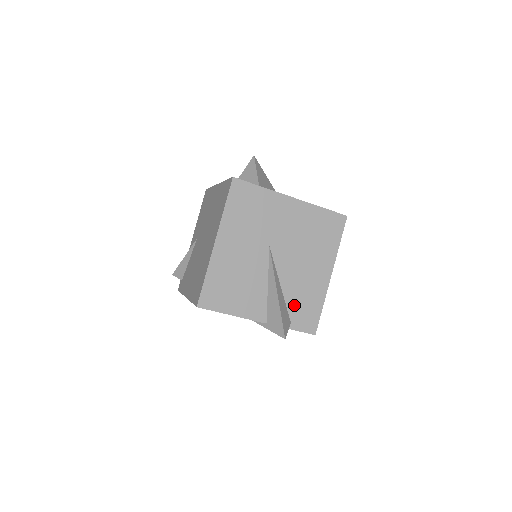
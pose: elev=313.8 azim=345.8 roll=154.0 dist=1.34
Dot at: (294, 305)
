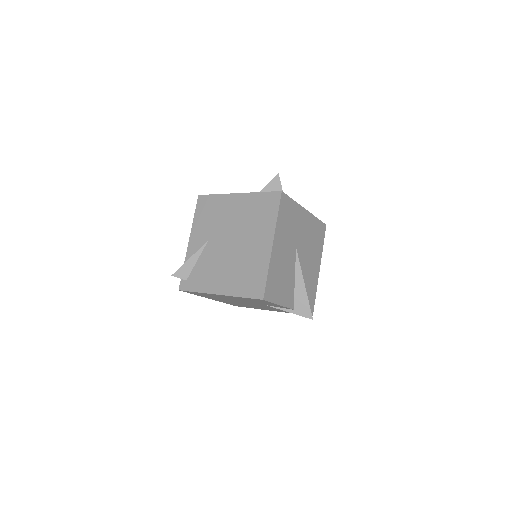
Dot at: occluded
